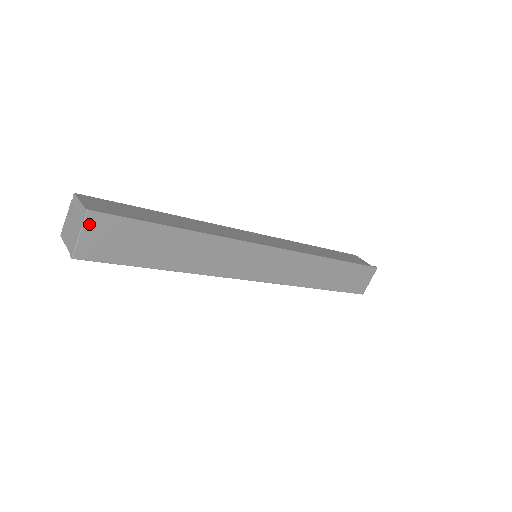
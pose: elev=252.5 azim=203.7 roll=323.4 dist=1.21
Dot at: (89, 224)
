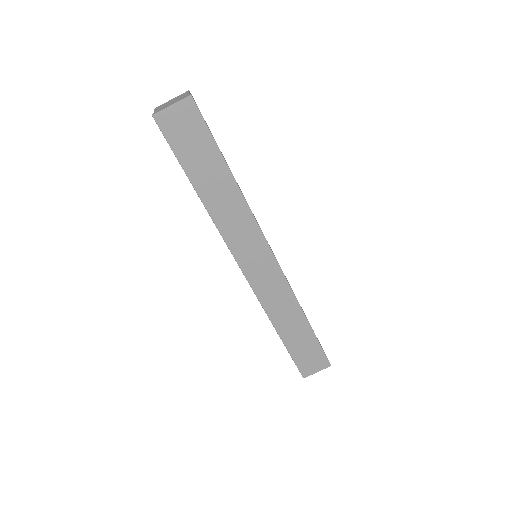
Dot at: (183, 105)
